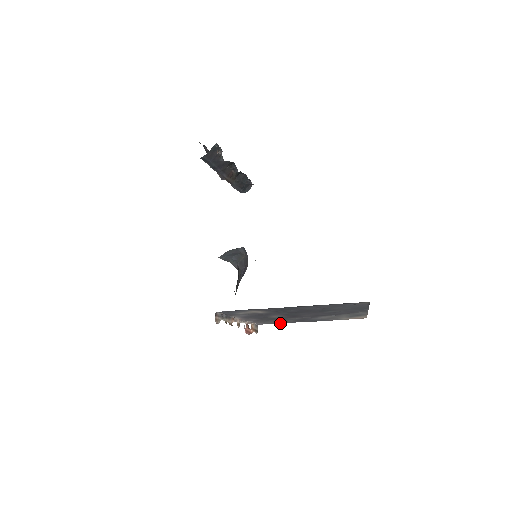
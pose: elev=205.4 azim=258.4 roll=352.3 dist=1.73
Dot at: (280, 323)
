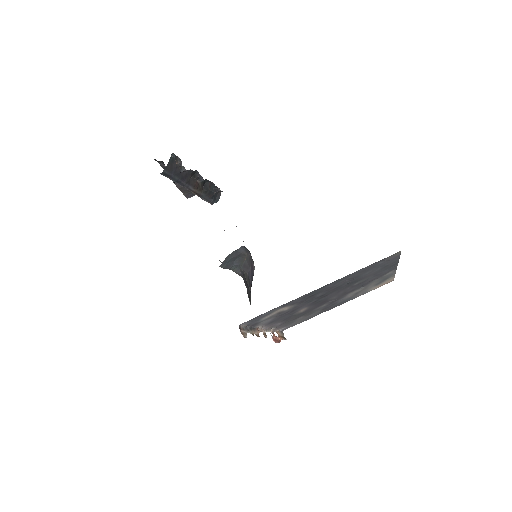
Dot at: (306, 320)
